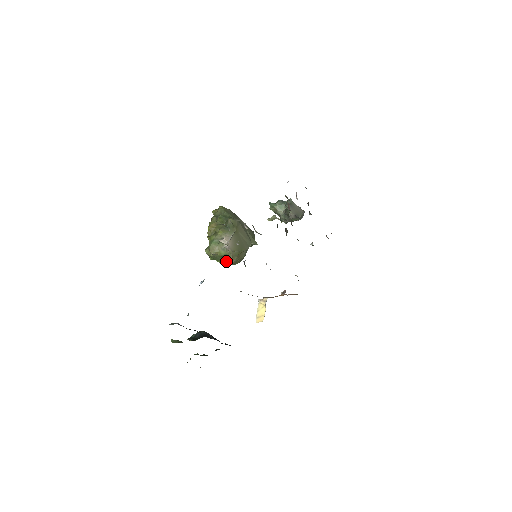
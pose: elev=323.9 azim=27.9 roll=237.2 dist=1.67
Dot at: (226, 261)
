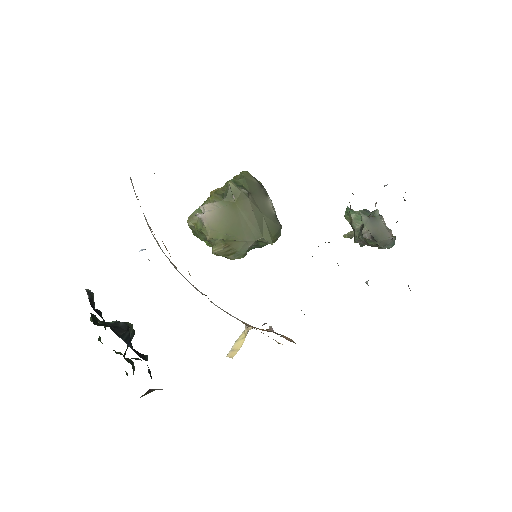
Dot at: (212, 246)
